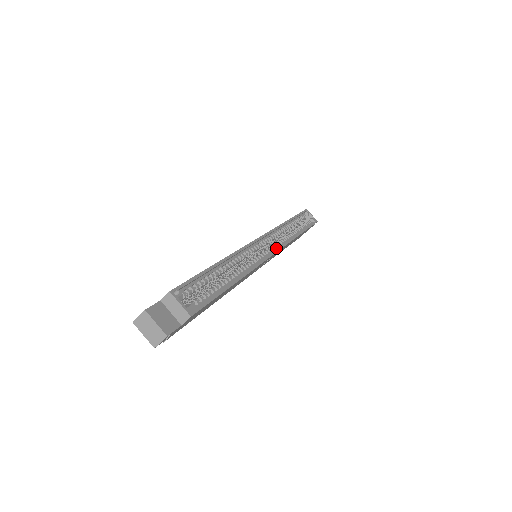
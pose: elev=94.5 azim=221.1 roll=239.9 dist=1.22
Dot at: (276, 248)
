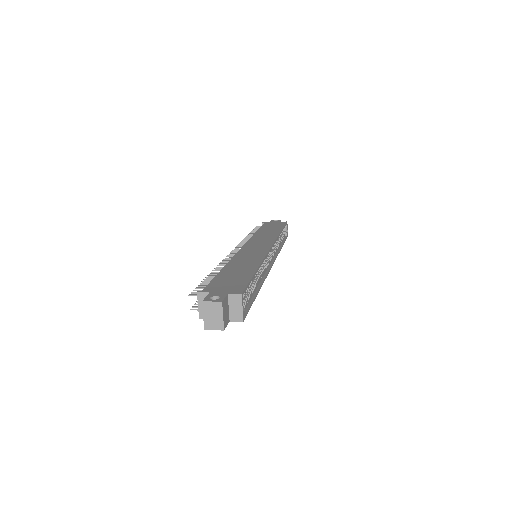
Dot at: (272, 259)
